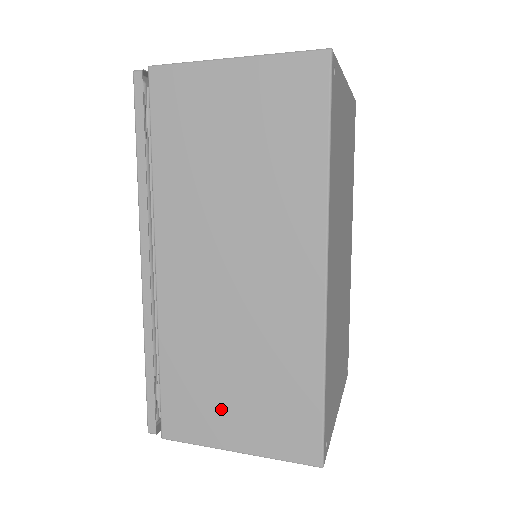
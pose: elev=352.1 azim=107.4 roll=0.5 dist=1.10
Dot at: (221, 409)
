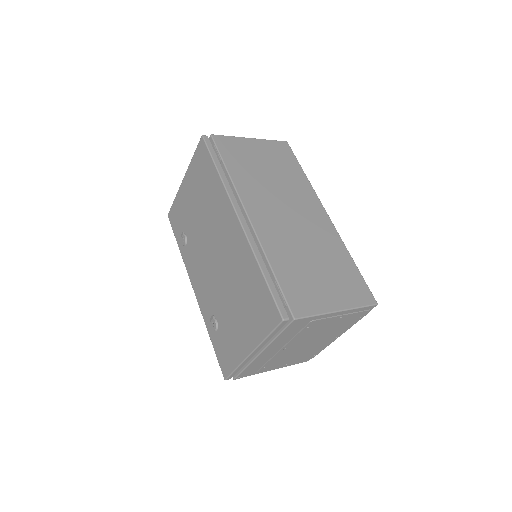
Dot at: (318, 287)
